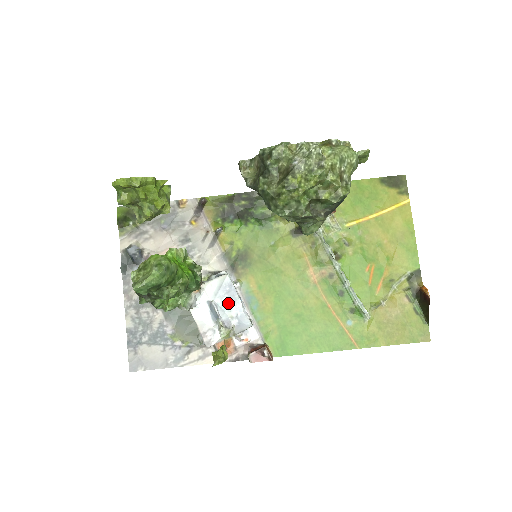
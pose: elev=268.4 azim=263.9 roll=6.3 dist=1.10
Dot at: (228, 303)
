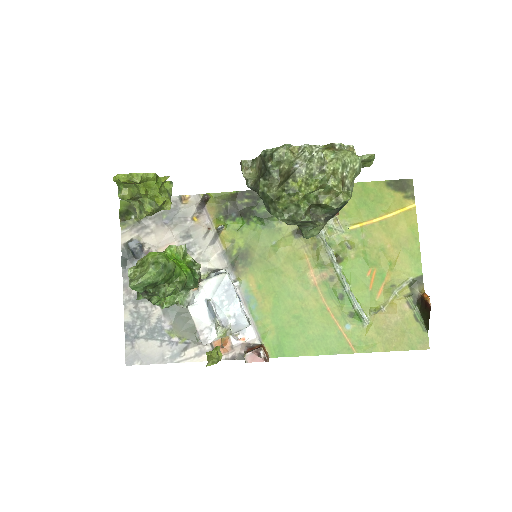
Dot at: (226, 302)
